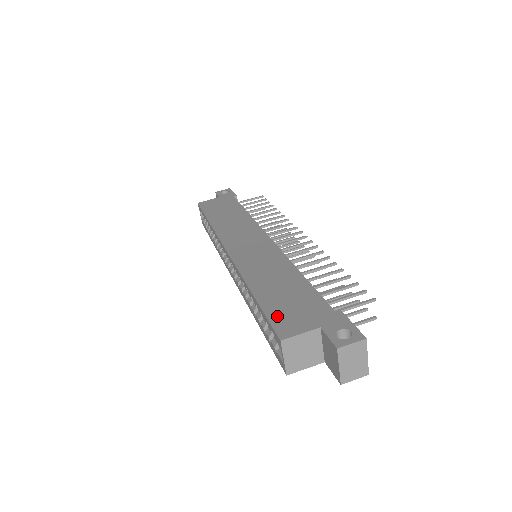
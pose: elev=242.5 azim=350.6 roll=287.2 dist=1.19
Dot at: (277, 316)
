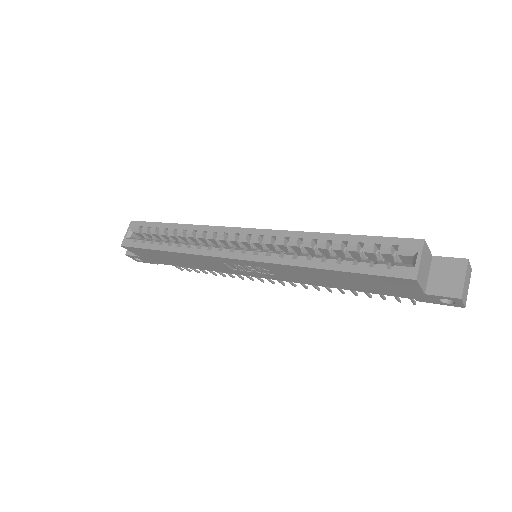
Dot at: occluded
